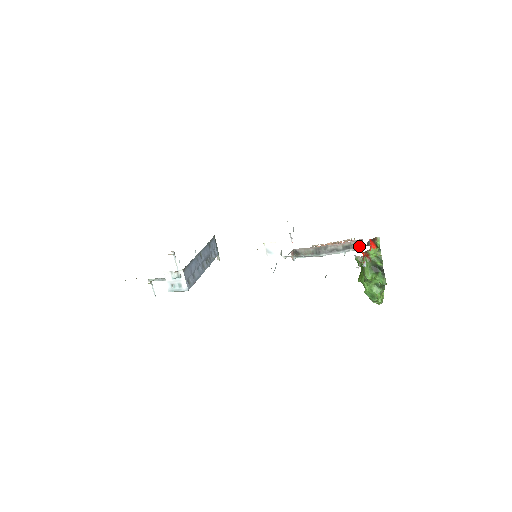
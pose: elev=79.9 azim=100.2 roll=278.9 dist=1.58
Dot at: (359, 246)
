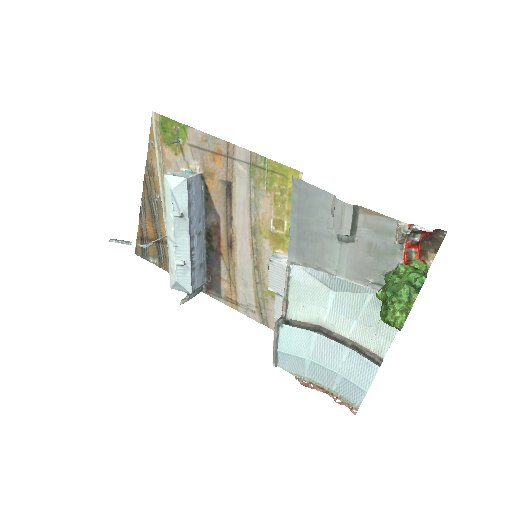
Dot at: (374, 361)
